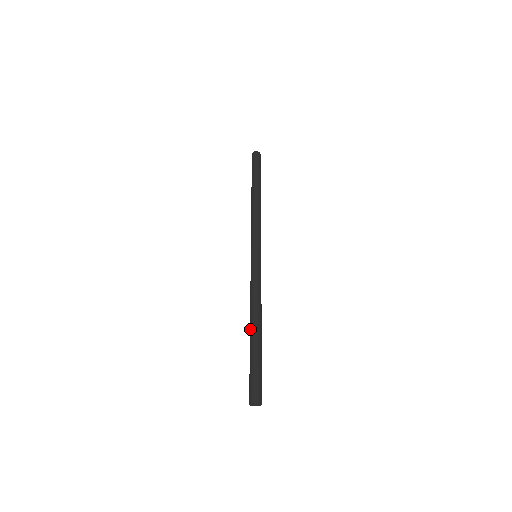
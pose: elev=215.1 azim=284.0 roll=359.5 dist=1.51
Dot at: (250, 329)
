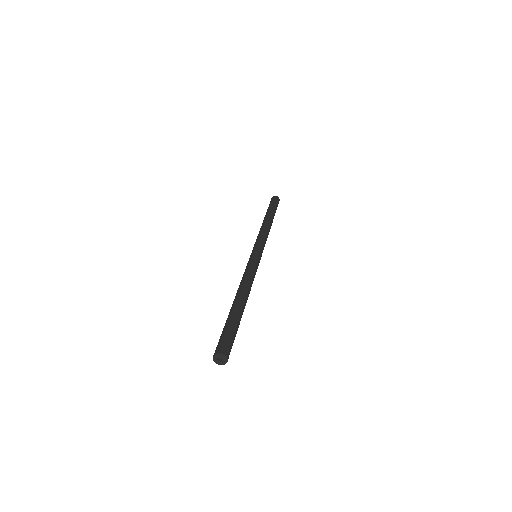
Dot at: occluded
